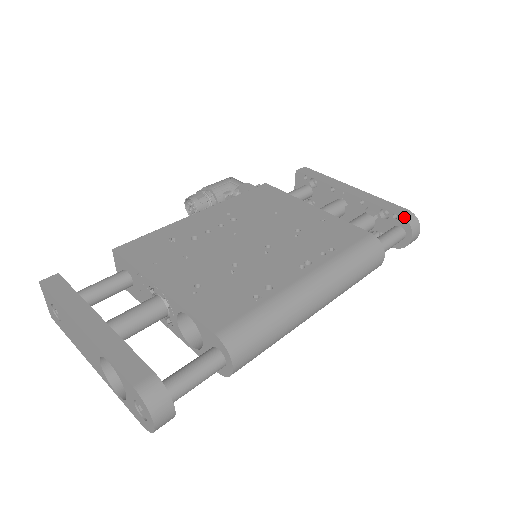
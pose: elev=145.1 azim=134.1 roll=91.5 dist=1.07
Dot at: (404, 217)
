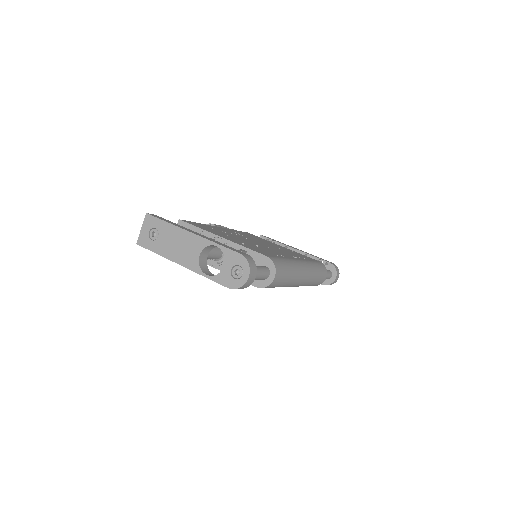
Dot at: (333, 264)
